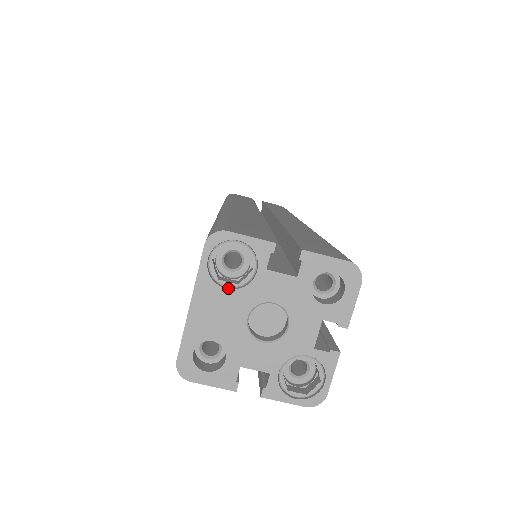
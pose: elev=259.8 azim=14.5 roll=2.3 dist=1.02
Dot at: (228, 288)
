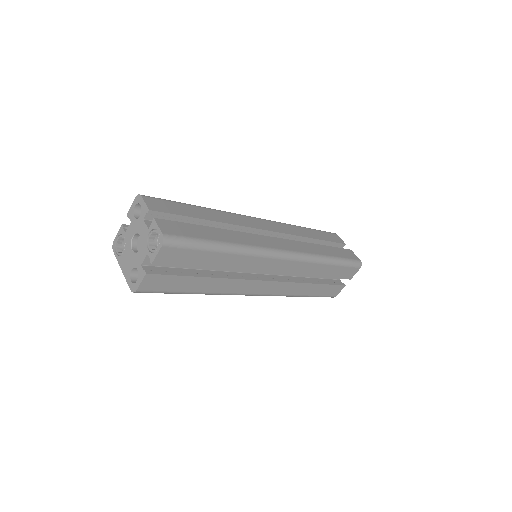
Dot at: (125, 252)
